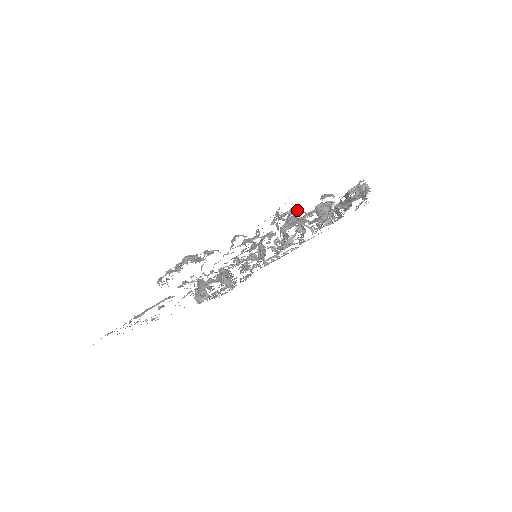
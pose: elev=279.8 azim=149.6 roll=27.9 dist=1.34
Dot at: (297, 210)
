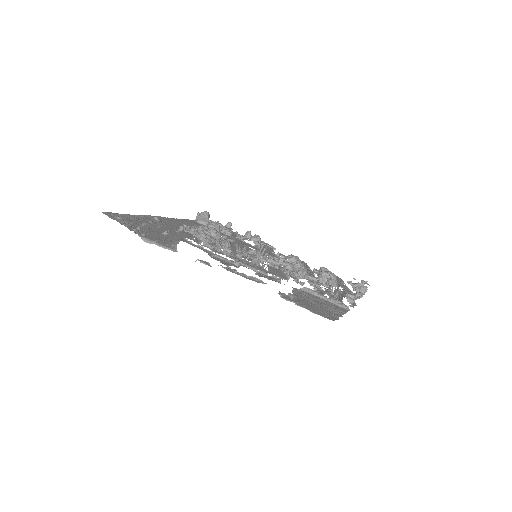
Dot at: occluded
